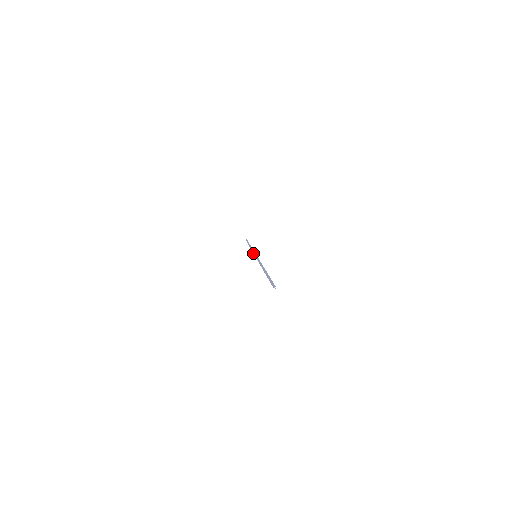
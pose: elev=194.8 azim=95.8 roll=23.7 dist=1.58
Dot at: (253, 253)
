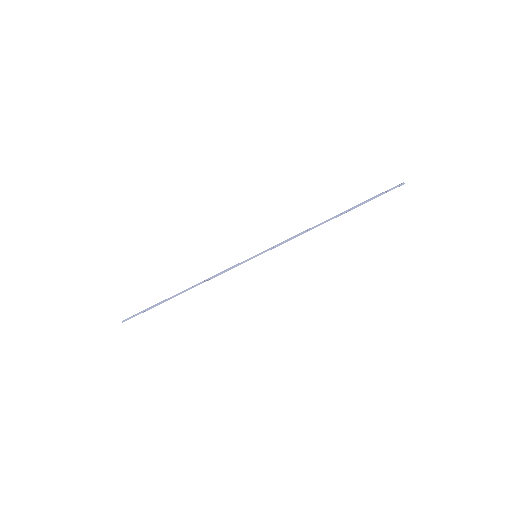
Dot at: (235, 265)
